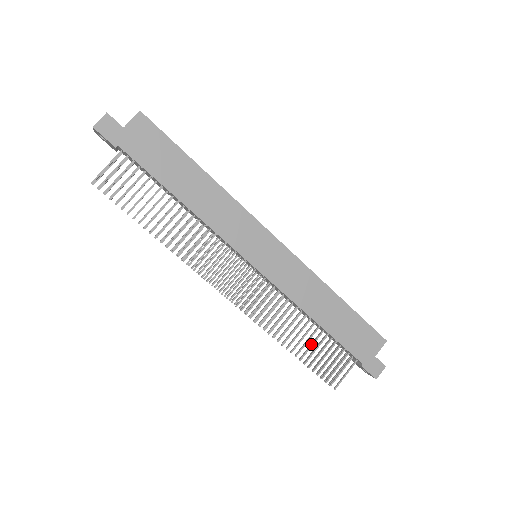
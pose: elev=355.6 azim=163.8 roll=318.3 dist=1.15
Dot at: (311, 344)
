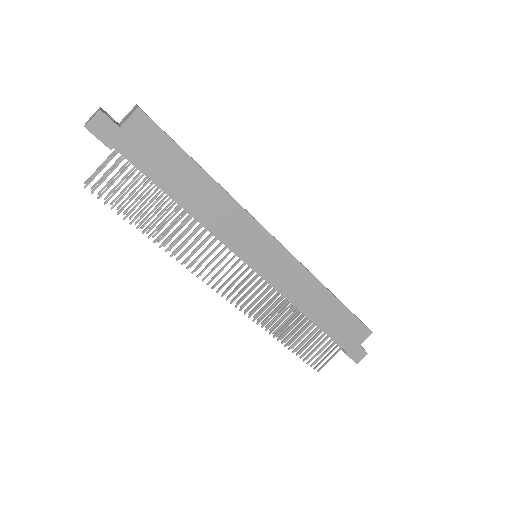
Dot at: (301, 336)
